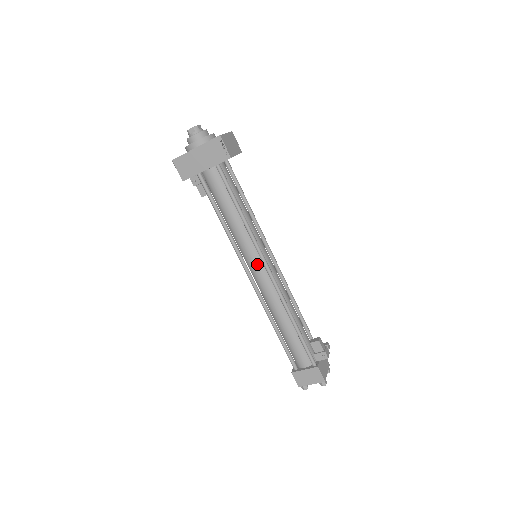
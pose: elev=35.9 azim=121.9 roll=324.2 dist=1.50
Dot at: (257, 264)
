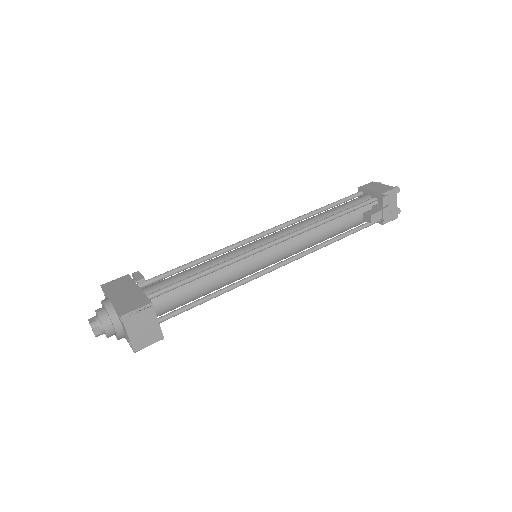
Dot at: (265, 267)
